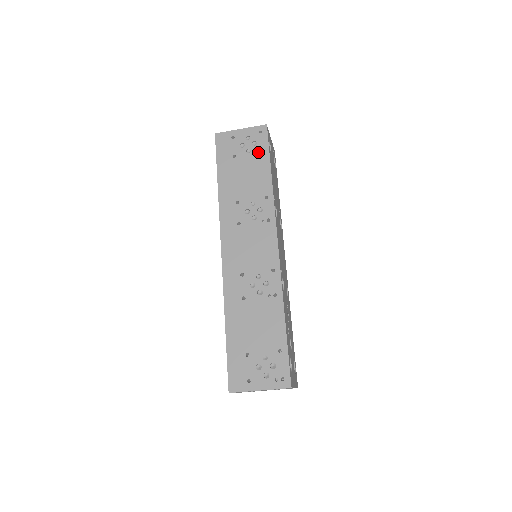
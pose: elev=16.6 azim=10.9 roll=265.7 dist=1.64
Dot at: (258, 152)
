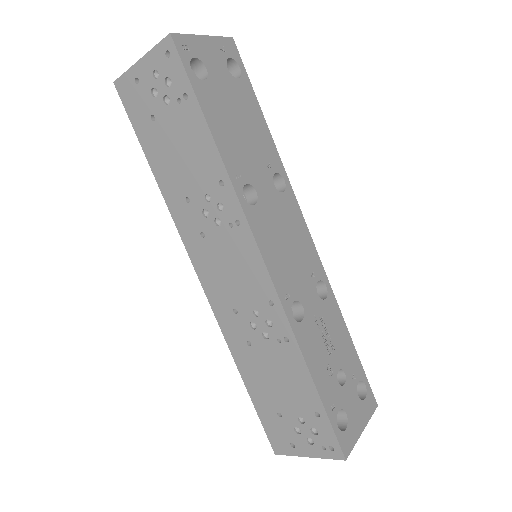
Dot at: (179, 98)
